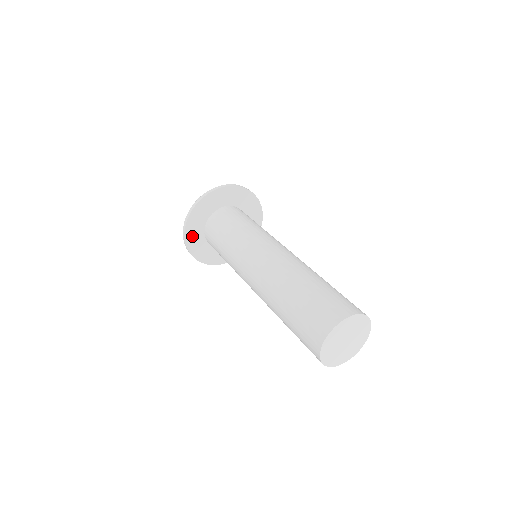
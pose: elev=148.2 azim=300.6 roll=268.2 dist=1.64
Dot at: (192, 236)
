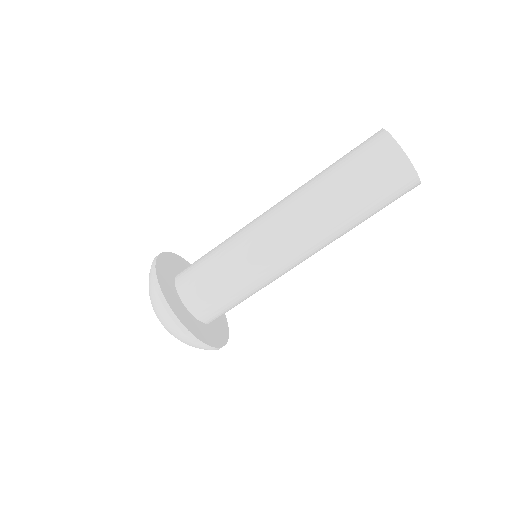
Dot at: (178, 311)
